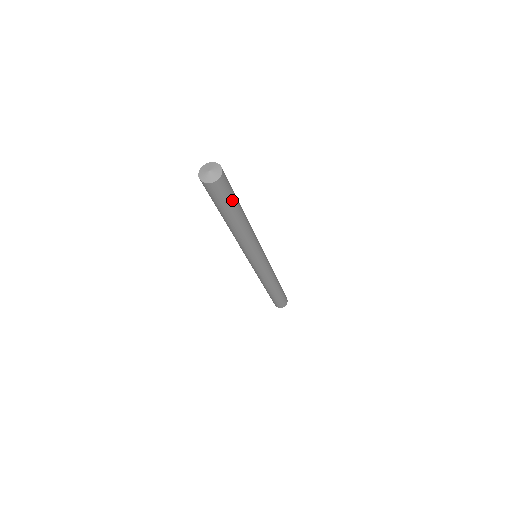
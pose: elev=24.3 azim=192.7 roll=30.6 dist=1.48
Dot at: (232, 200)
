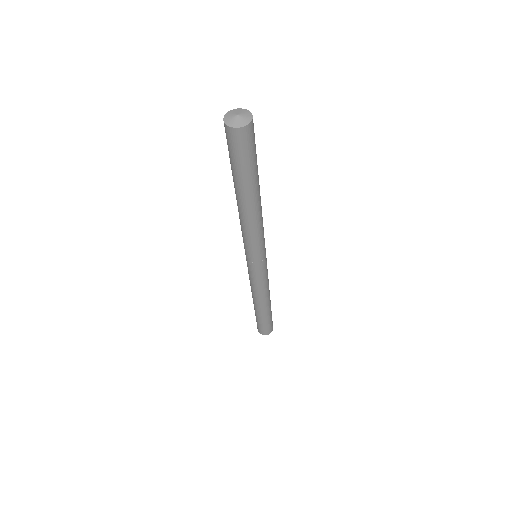
Dot at: (256, 155)
